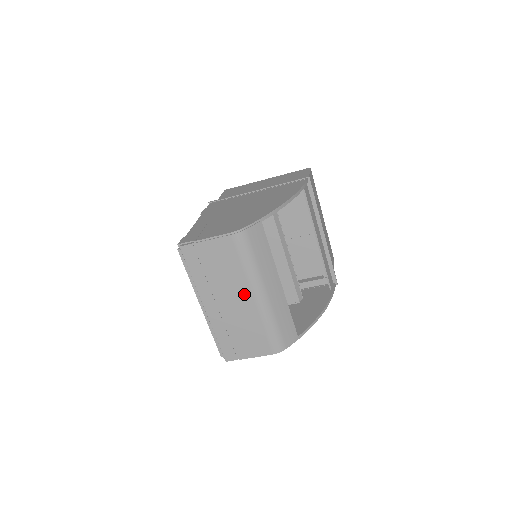
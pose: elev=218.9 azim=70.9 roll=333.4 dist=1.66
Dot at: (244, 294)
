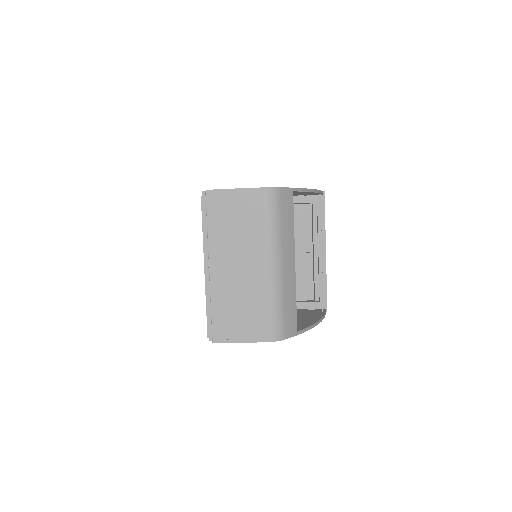
Dot at: (258, 260)
